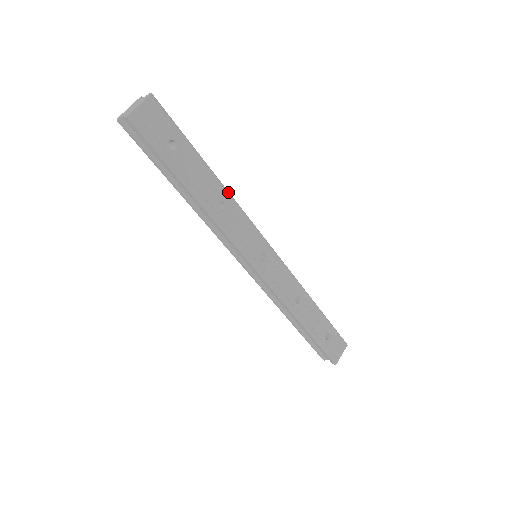
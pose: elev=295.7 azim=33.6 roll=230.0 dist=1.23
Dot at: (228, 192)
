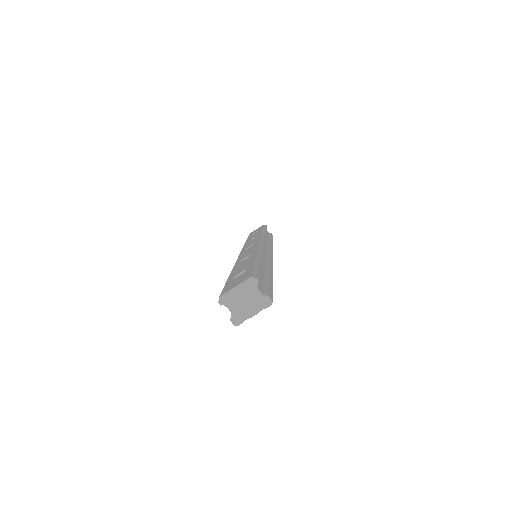
Dot at: occluded
